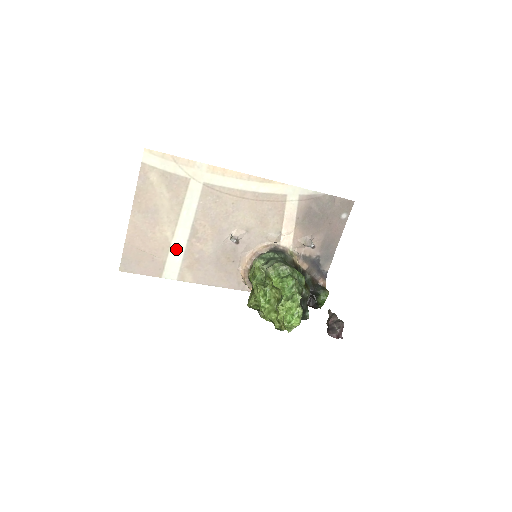
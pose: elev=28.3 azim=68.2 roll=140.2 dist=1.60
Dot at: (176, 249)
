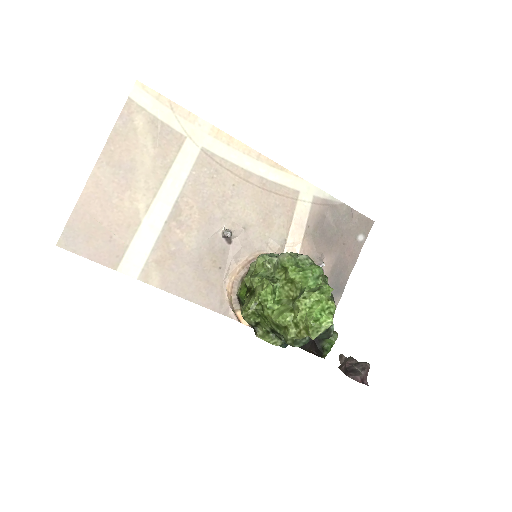
Dot at: (147, 231)
